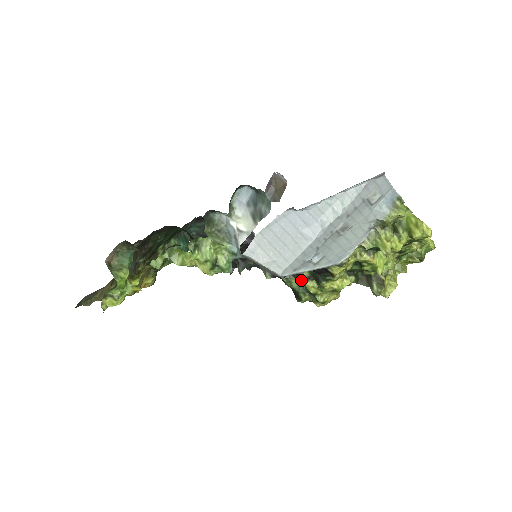
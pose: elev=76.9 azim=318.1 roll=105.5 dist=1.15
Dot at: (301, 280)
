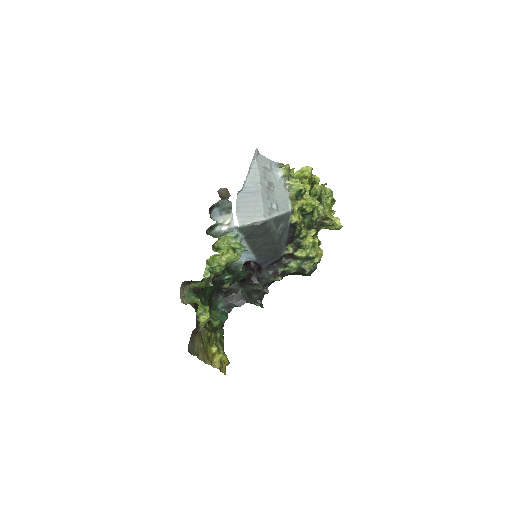
Dot at: (294, 259)
